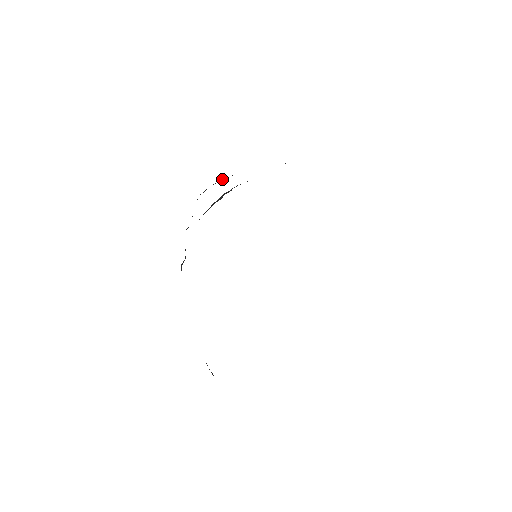
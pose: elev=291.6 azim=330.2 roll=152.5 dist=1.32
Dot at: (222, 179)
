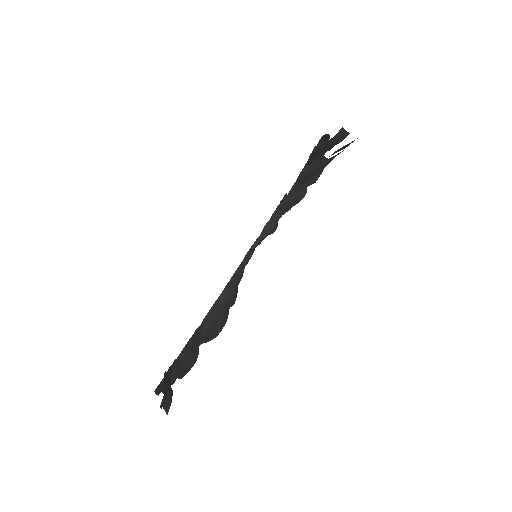
Dot at: occluded
